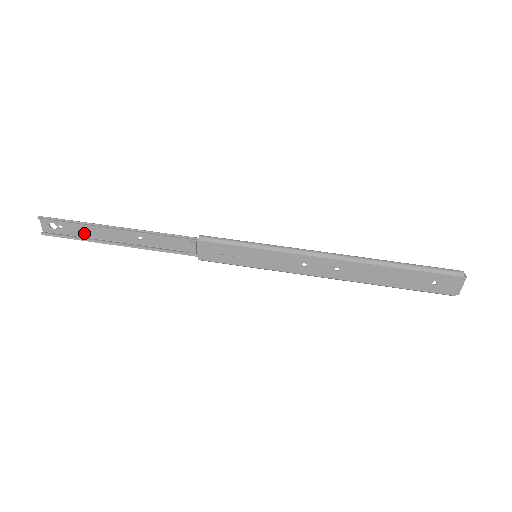
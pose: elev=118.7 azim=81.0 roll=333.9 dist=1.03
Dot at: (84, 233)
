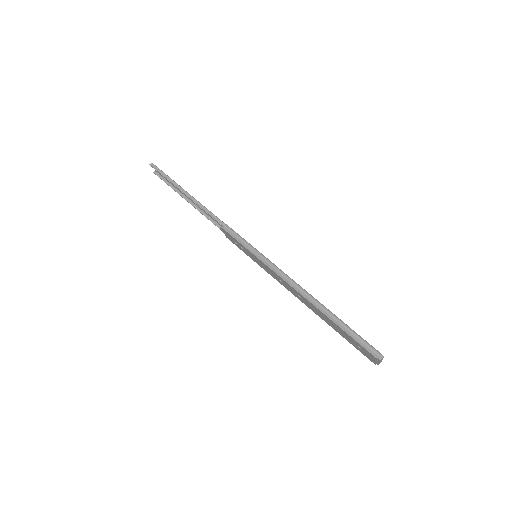
Dot at: occluded
